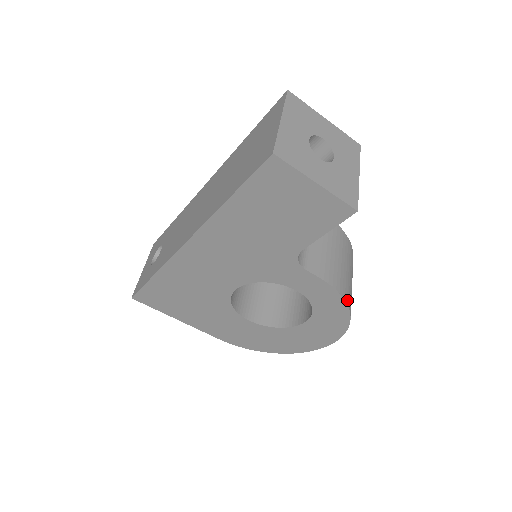
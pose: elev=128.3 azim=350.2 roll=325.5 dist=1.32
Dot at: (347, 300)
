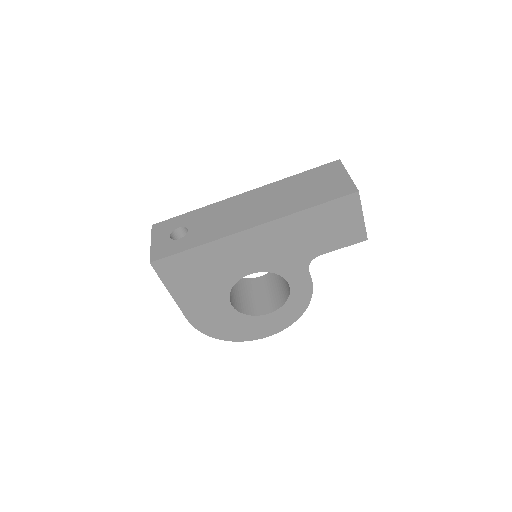
Dot at: (309, 300)
